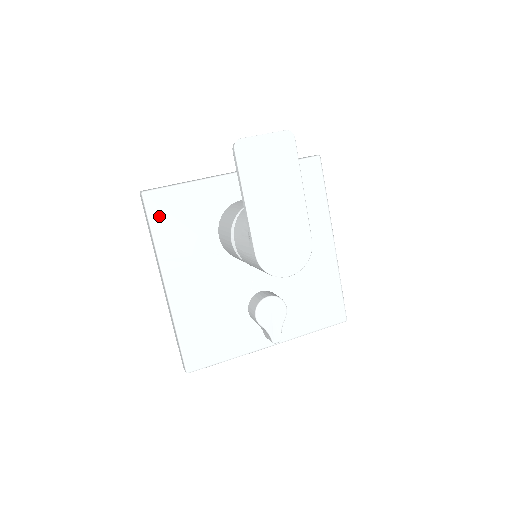
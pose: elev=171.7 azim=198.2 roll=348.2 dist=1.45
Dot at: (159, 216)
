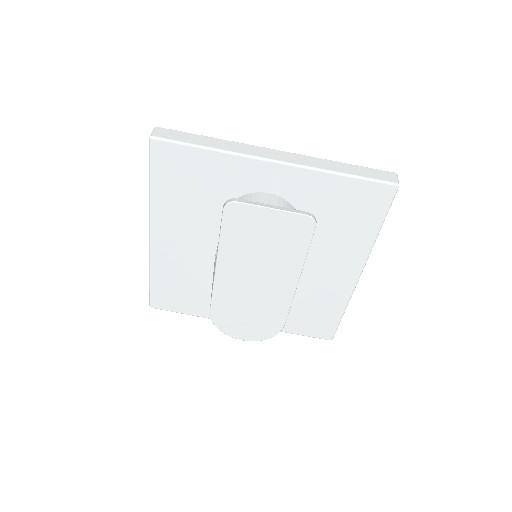
Dot at: (163, 170)
